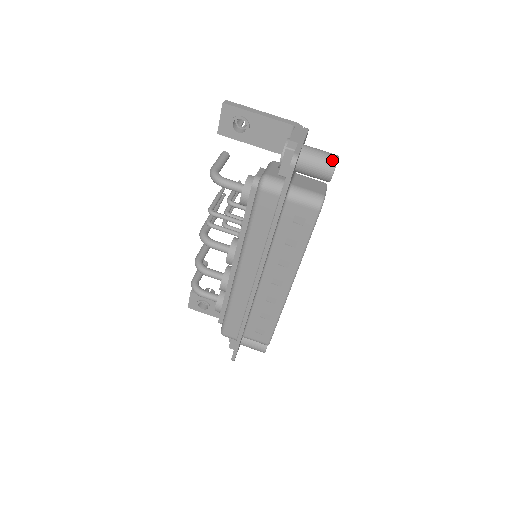
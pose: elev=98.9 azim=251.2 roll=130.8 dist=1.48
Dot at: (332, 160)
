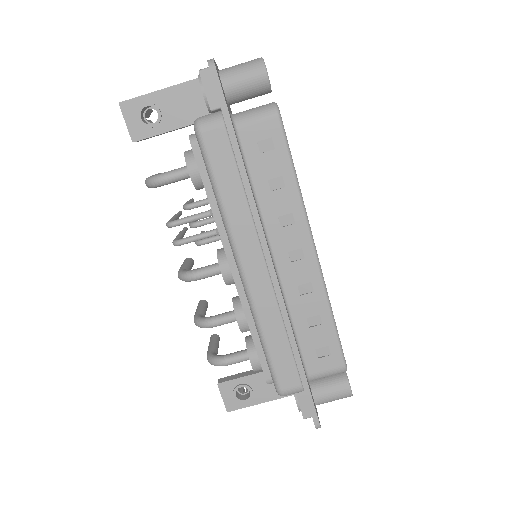
Dot at: (256, 60)
